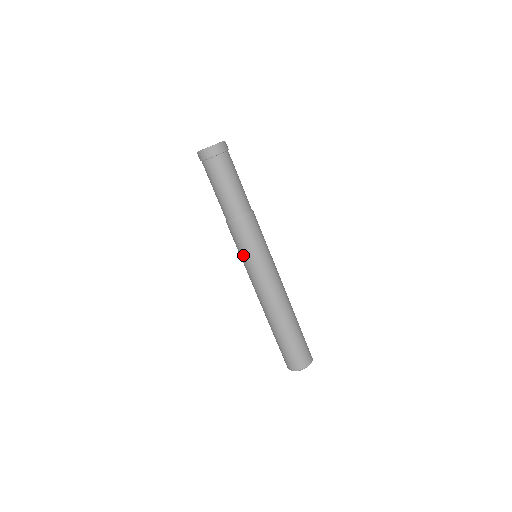
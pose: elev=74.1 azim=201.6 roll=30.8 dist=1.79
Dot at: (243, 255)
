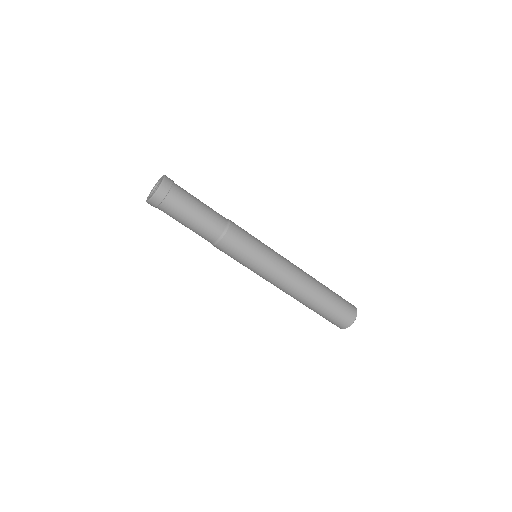
Dot at: occluded
